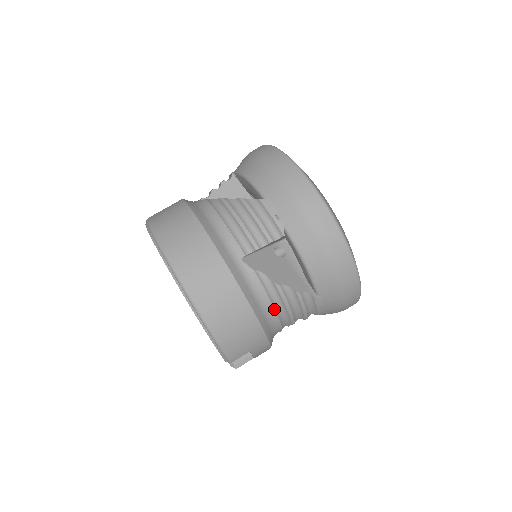
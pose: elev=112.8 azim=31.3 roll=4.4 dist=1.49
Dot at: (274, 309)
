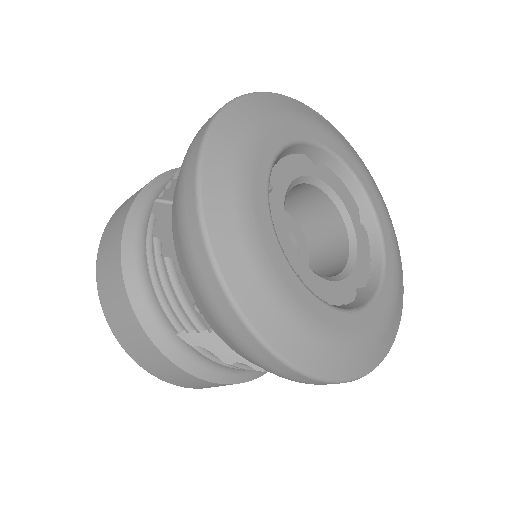
Dot at: (242, 369)
